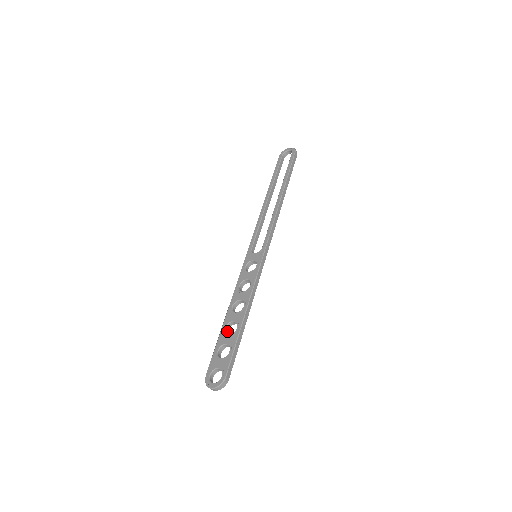
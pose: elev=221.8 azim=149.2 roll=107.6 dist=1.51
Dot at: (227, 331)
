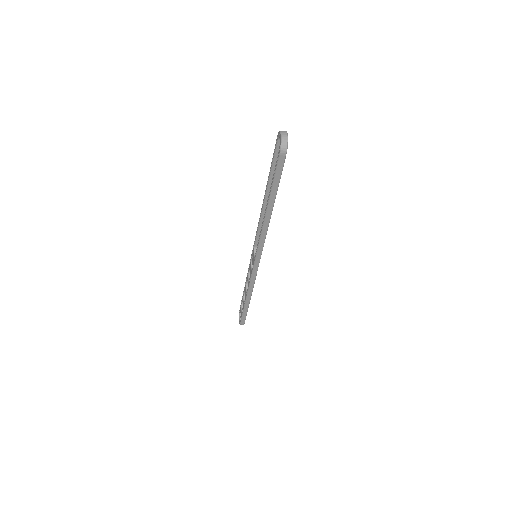
Dot at: occluded
